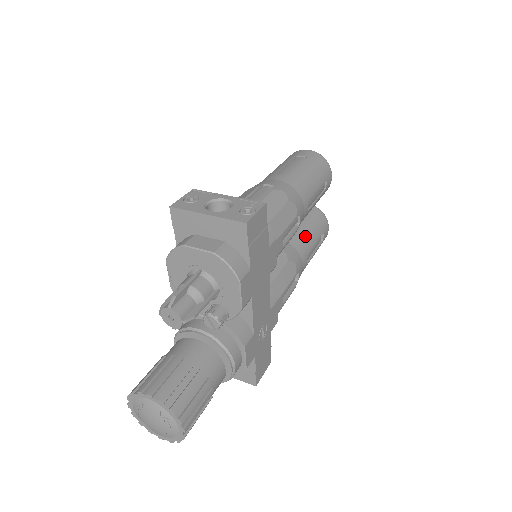
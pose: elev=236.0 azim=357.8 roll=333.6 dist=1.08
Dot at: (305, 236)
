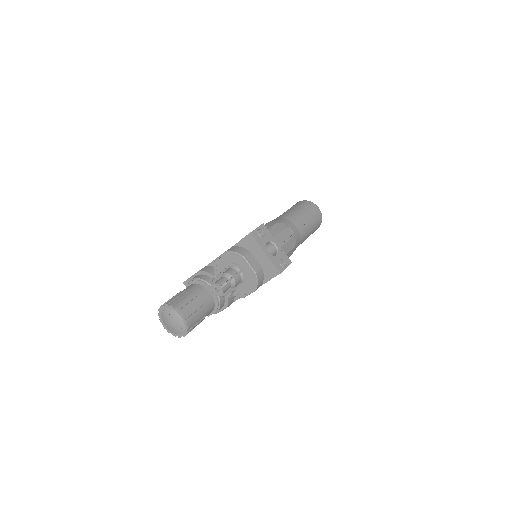
Dot at: occluded
